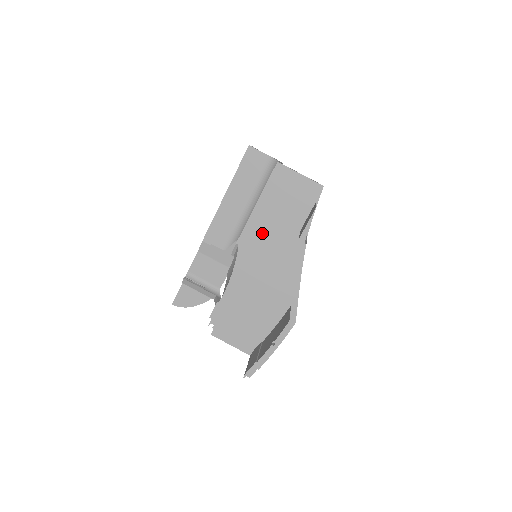
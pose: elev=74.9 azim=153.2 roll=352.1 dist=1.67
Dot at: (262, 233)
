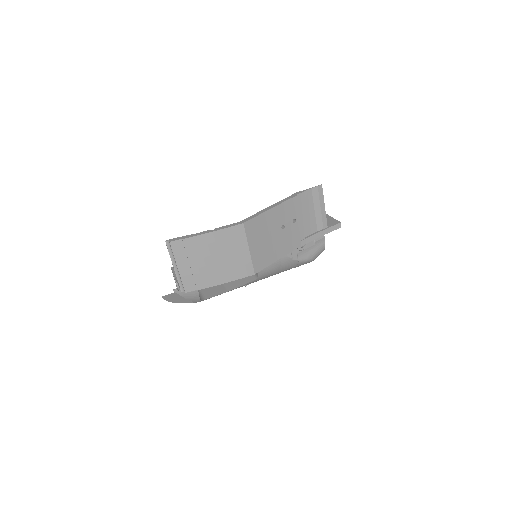
Dot at: occluded
